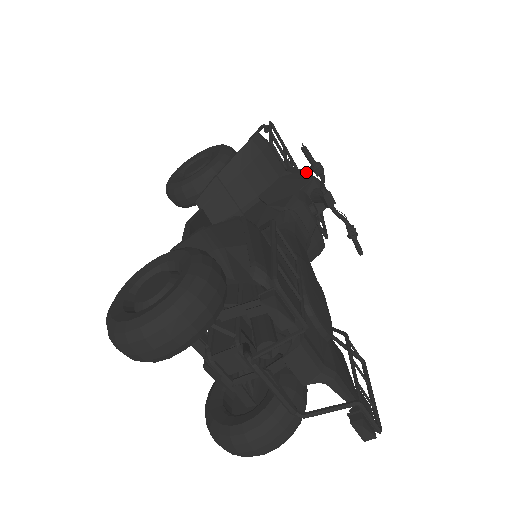
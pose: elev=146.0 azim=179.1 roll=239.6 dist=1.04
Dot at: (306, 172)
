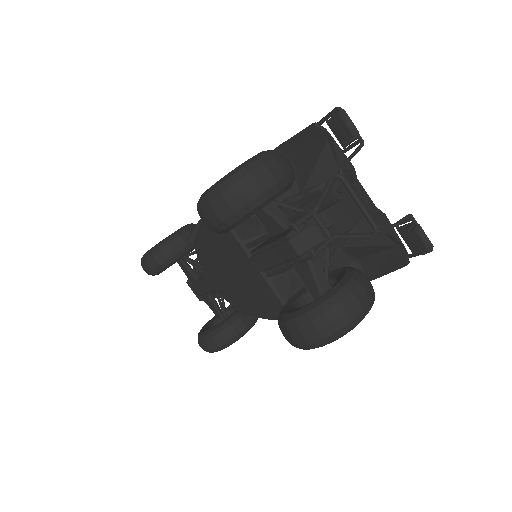
Dot at: occluded
